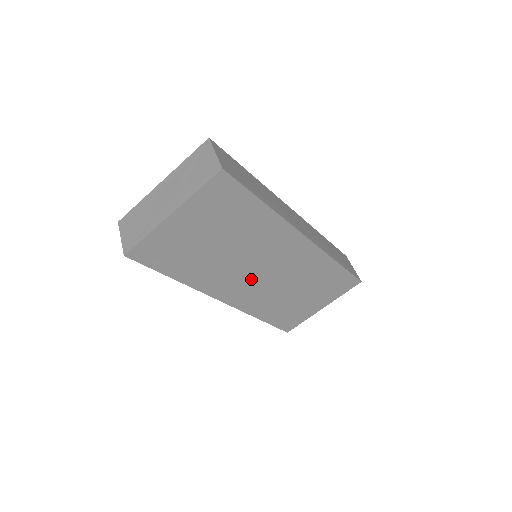
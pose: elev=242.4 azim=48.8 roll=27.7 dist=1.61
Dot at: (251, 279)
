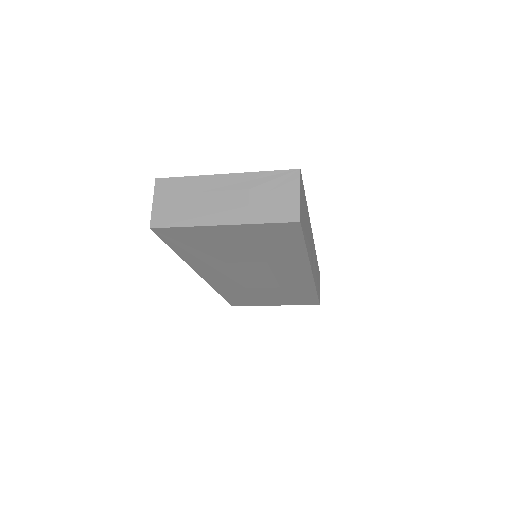
Dot at: (241, 276)
